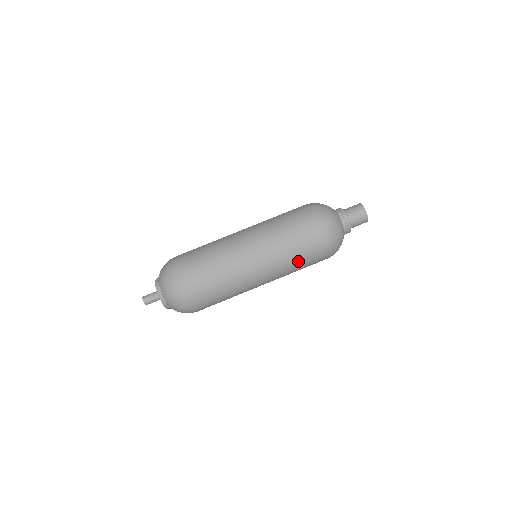
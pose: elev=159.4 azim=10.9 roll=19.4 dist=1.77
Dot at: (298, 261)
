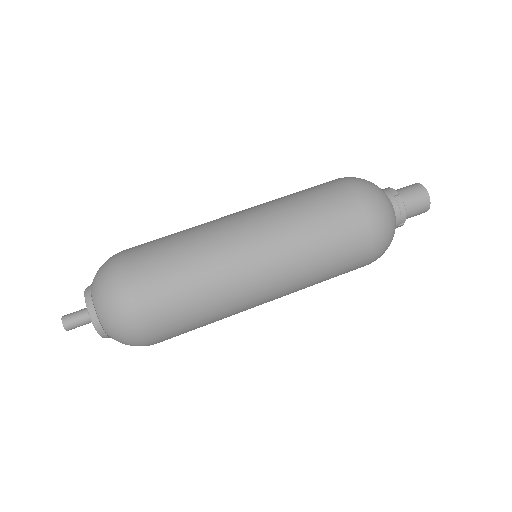
Dot at: occluded
